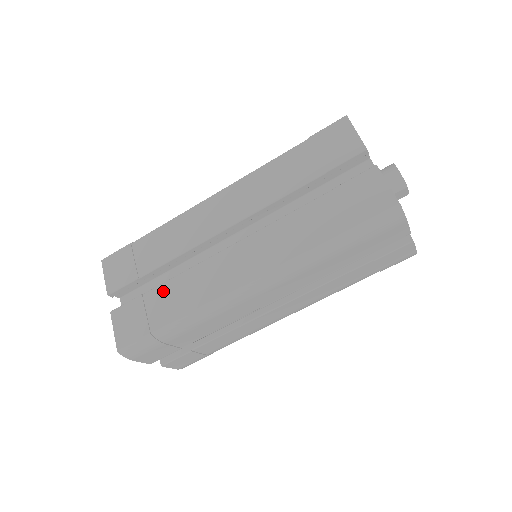
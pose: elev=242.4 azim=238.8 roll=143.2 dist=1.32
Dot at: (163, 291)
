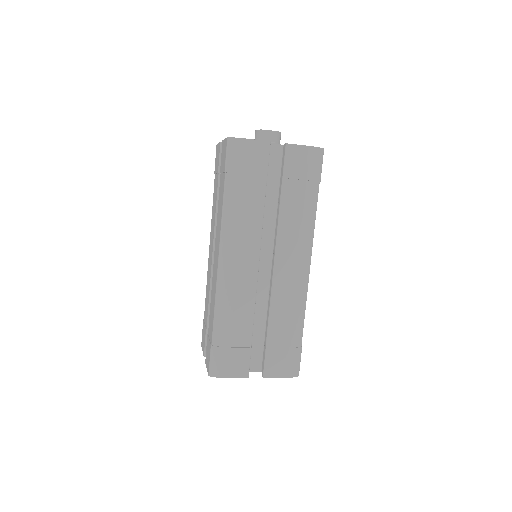
Dot at: (210, 319)
